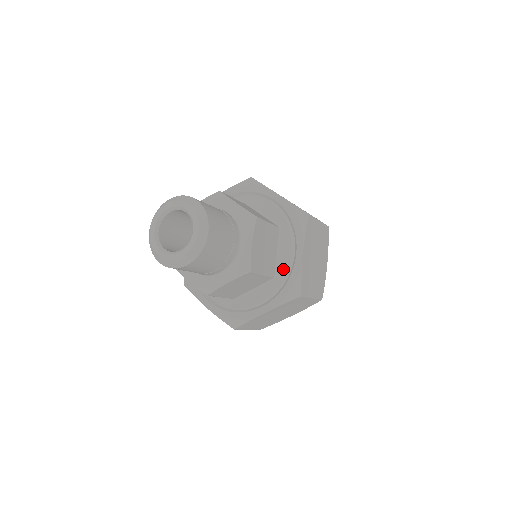
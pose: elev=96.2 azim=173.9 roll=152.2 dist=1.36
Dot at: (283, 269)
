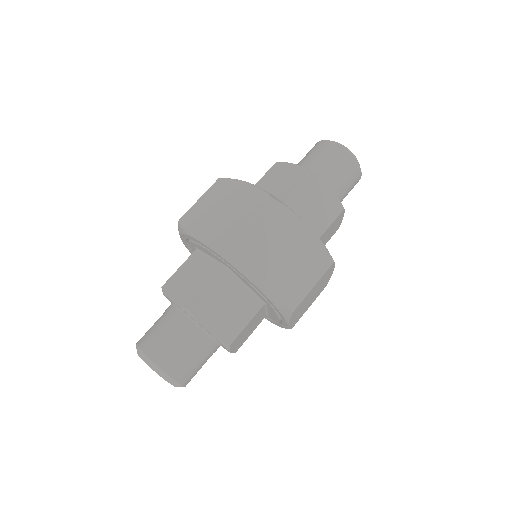
Dot at: (261, 298)
